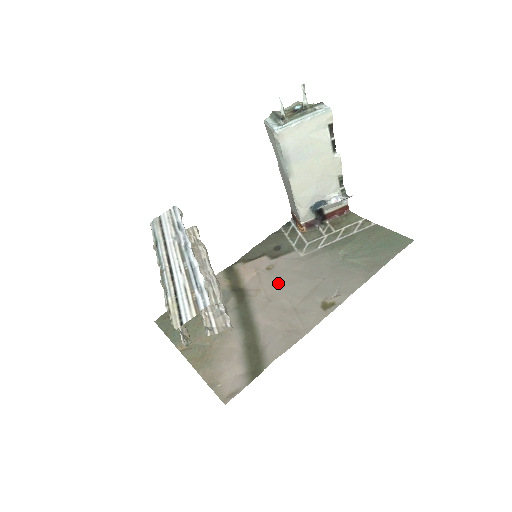
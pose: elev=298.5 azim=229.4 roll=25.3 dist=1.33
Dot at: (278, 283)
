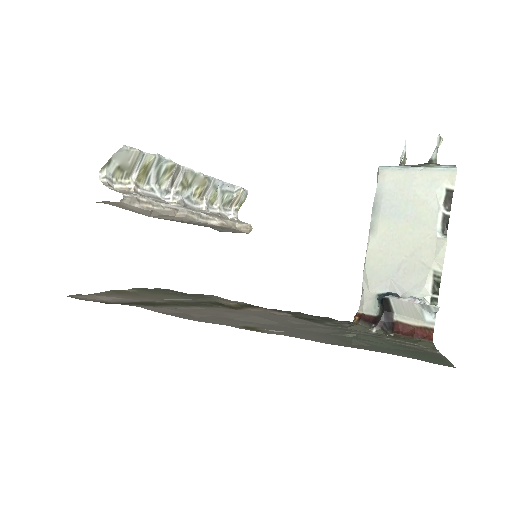
Dot at: (258, 314)
